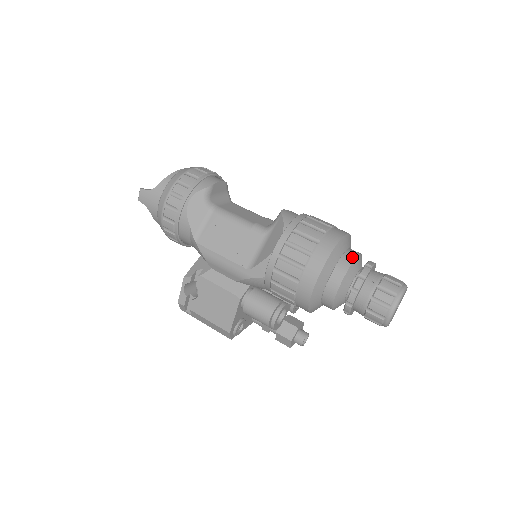
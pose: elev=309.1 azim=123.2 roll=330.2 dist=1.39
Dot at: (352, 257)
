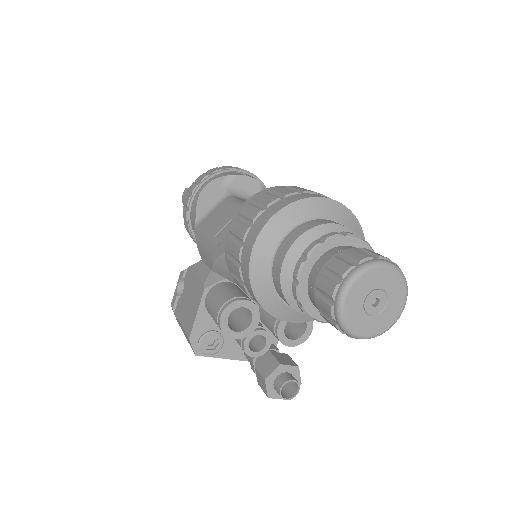
Dot at: (325, 222)
